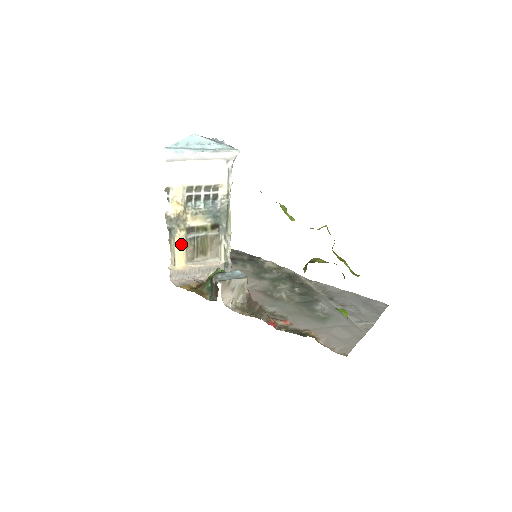
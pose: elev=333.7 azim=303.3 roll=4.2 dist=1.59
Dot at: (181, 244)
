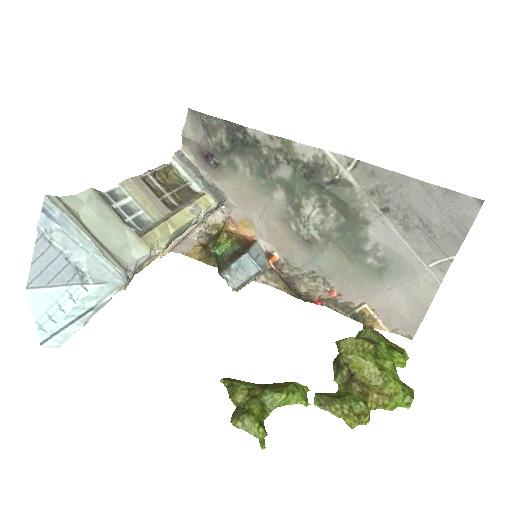
Dot at: (151, 260)
